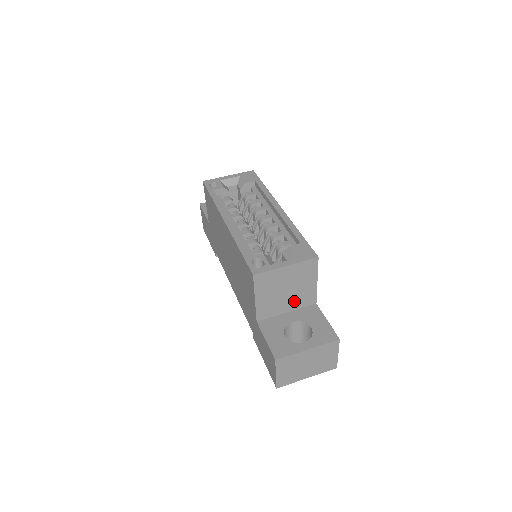
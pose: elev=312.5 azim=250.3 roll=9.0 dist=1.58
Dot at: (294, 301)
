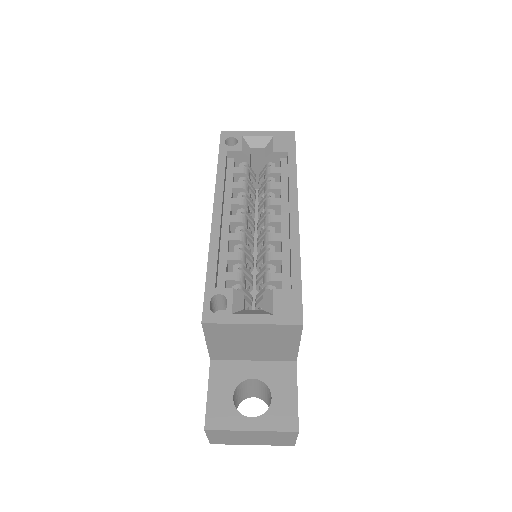
Dot at: (264, 354)
